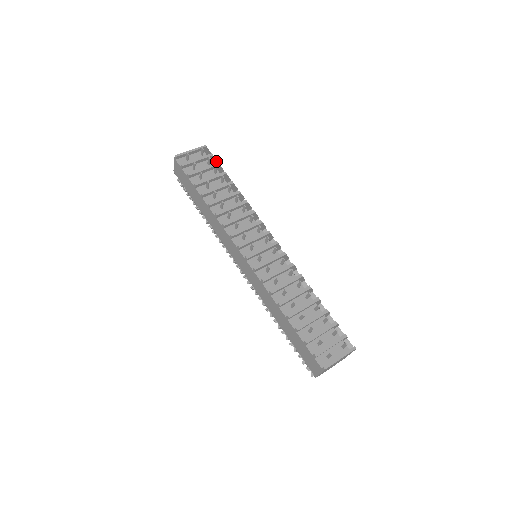
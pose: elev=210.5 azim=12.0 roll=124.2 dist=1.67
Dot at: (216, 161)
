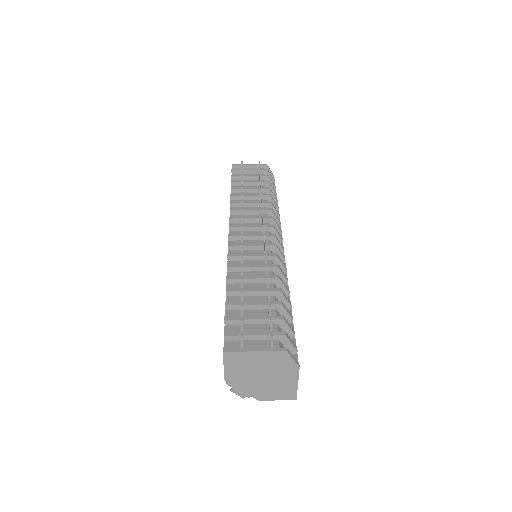
Dot at: (273, 181)
